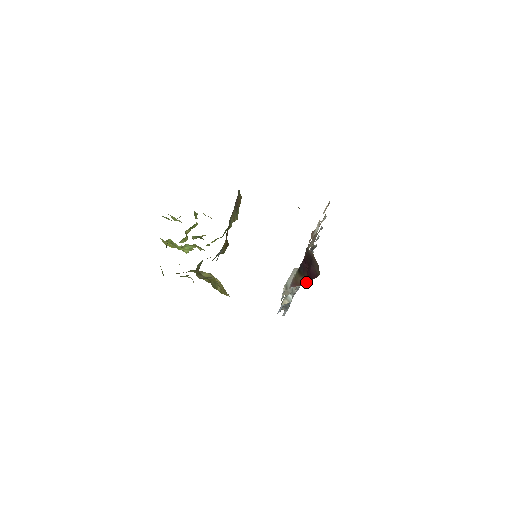
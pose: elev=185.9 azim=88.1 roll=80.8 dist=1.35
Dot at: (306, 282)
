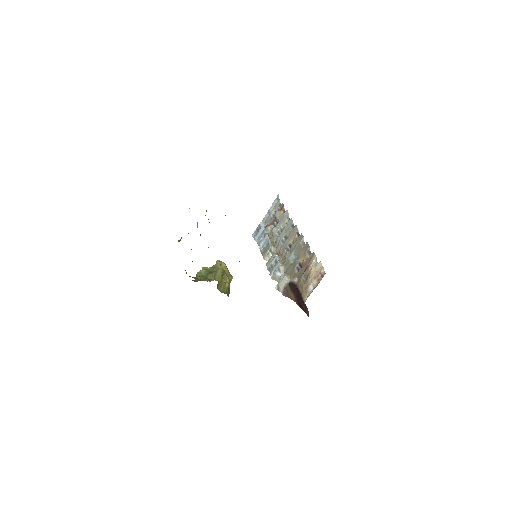
Dot at: (296, 303)
